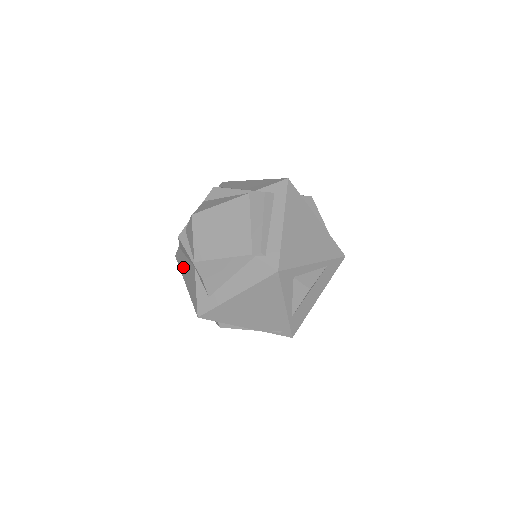
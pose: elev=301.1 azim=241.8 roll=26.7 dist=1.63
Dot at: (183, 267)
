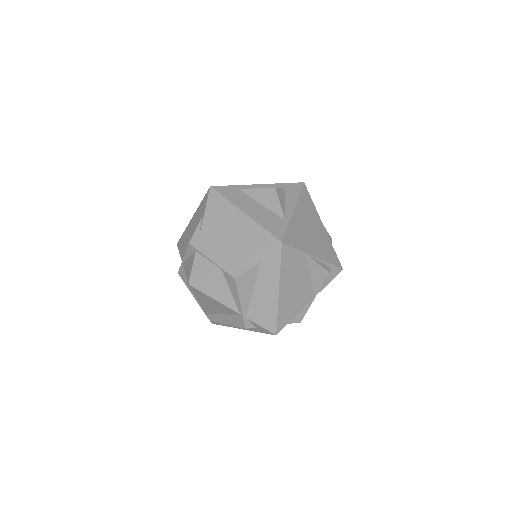
Dot at: (196, 219)
